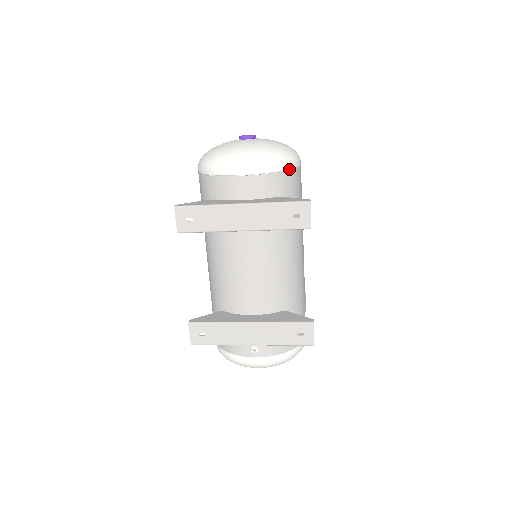
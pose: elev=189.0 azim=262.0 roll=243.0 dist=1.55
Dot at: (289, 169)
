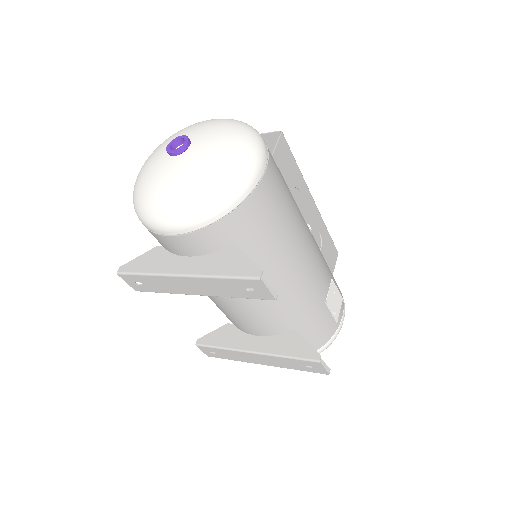
Dot at: (236, 206)
